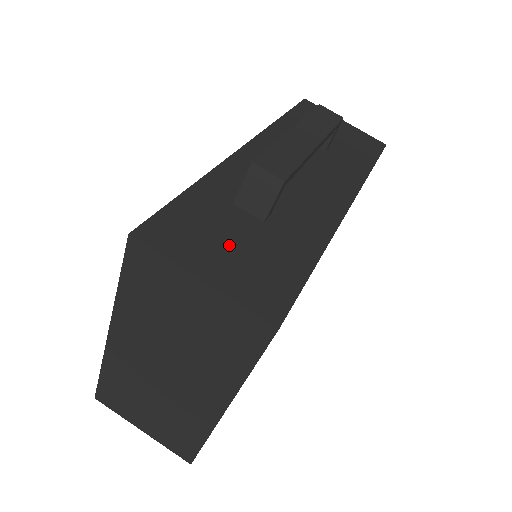
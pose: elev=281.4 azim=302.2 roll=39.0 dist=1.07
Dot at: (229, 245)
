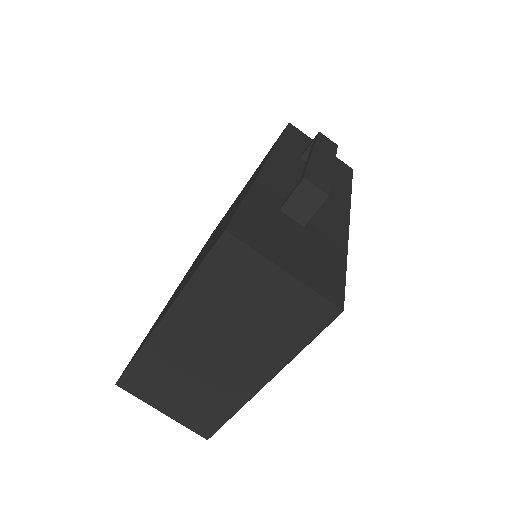
Dot at: (290, 244)
